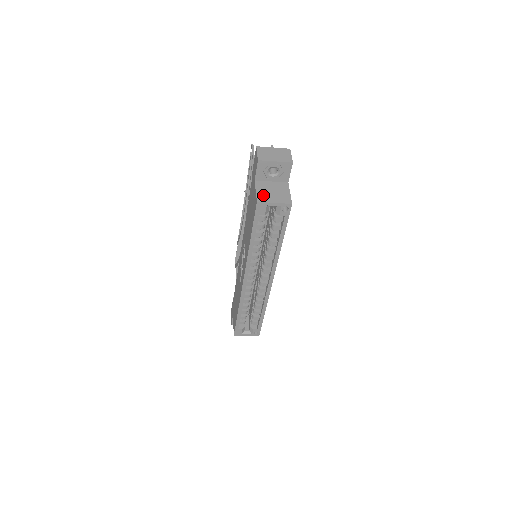
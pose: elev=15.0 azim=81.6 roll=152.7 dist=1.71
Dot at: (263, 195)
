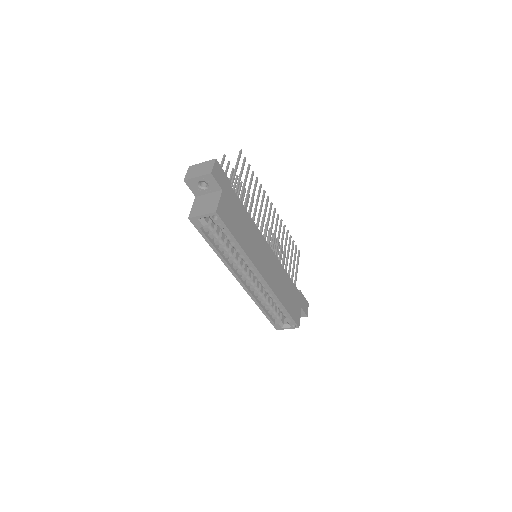
Dot at: (196, 210)
